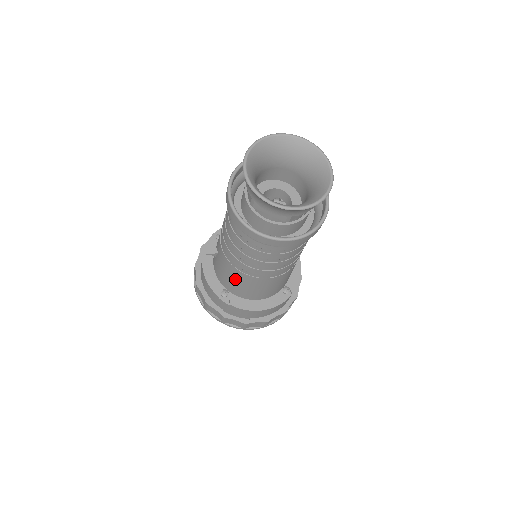
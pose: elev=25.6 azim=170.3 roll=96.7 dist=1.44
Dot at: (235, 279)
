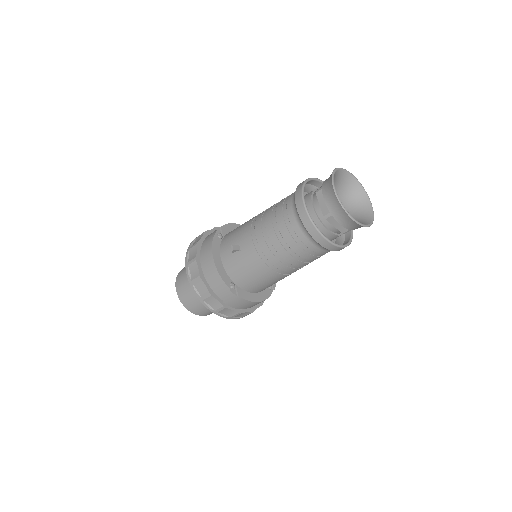
Dot at: (256, 274)
